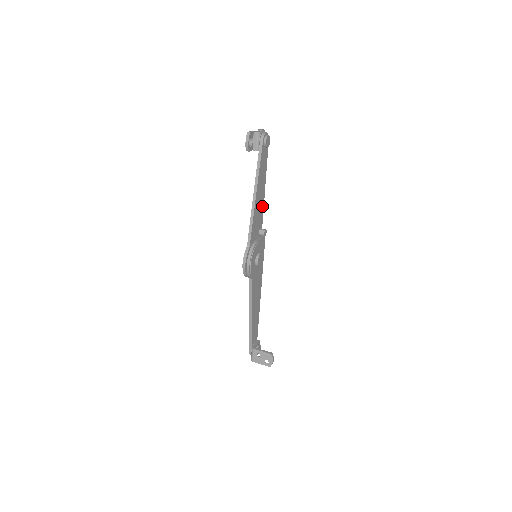
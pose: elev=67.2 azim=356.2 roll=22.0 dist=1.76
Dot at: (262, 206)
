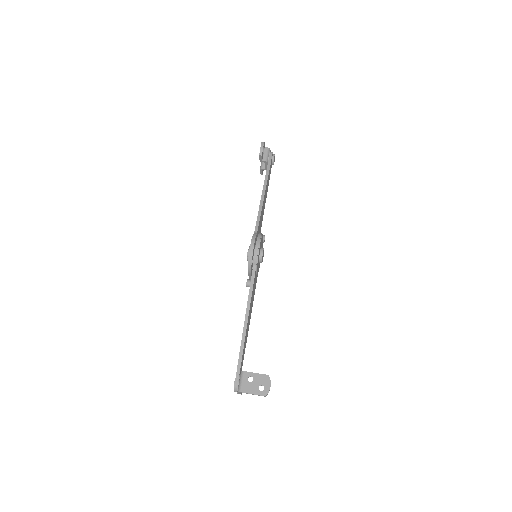
Dot at: occluded
